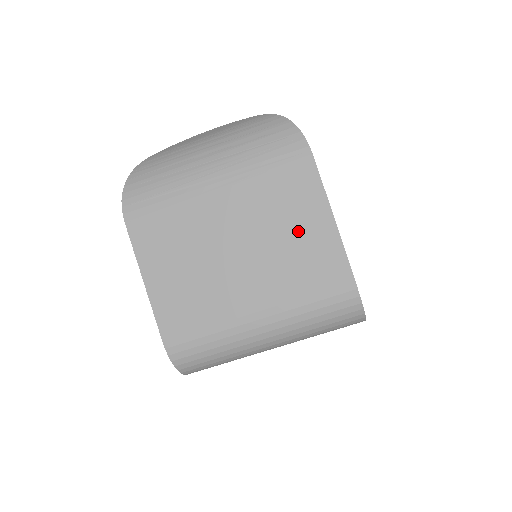
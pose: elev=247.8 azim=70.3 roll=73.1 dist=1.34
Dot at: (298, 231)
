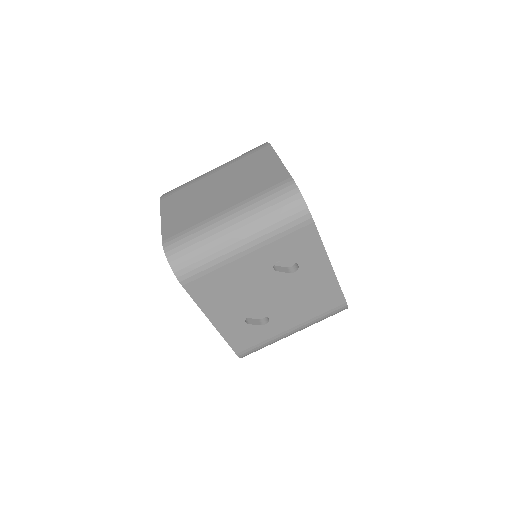
Dot at: (258, 171)
